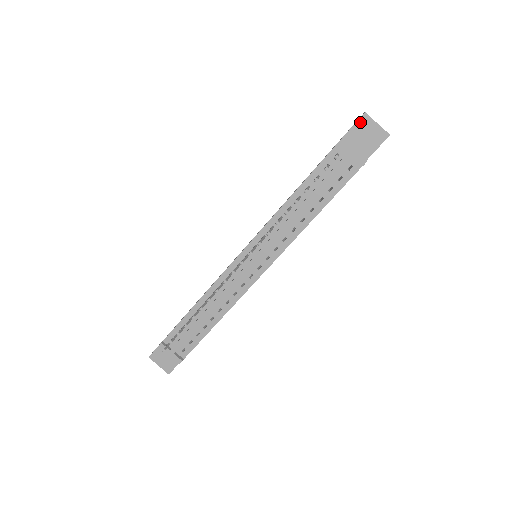
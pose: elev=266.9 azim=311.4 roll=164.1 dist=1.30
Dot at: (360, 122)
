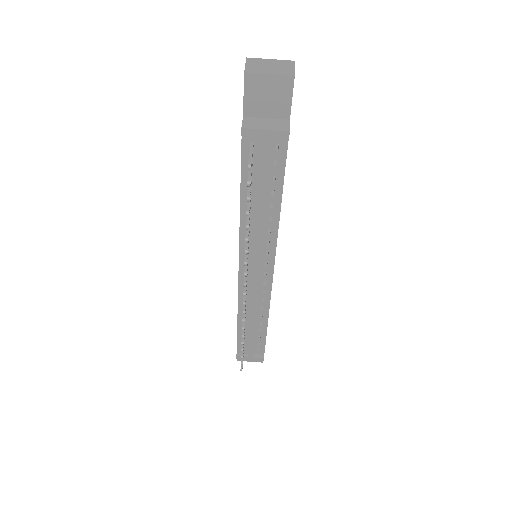
Dot at: (248, 87)
